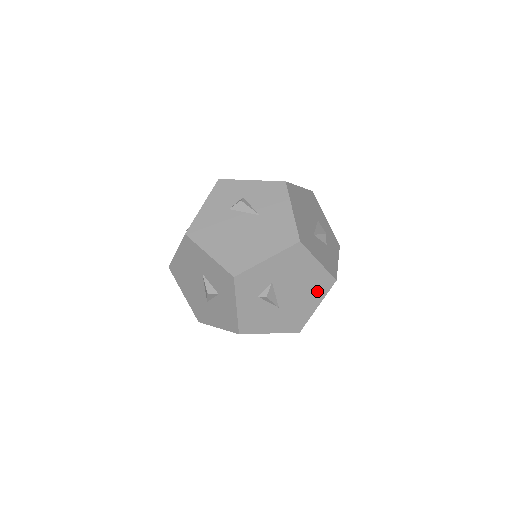
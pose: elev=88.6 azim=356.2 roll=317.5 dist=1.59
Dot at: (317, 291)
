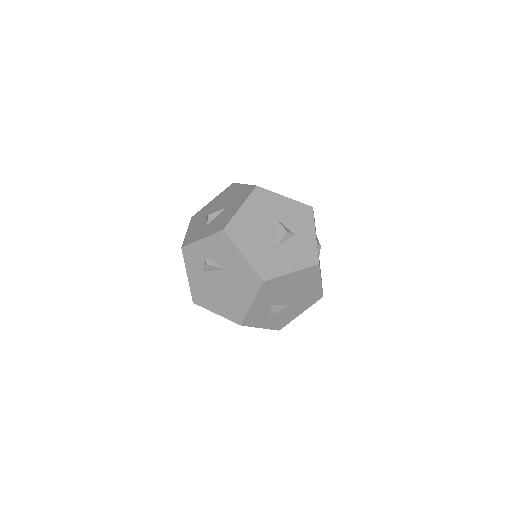
Dot at: (310, 279)
